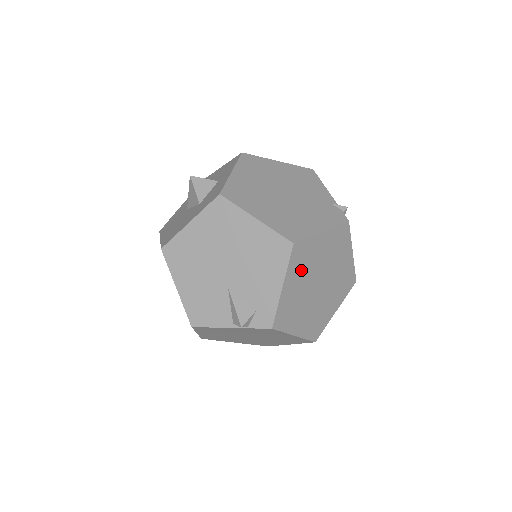
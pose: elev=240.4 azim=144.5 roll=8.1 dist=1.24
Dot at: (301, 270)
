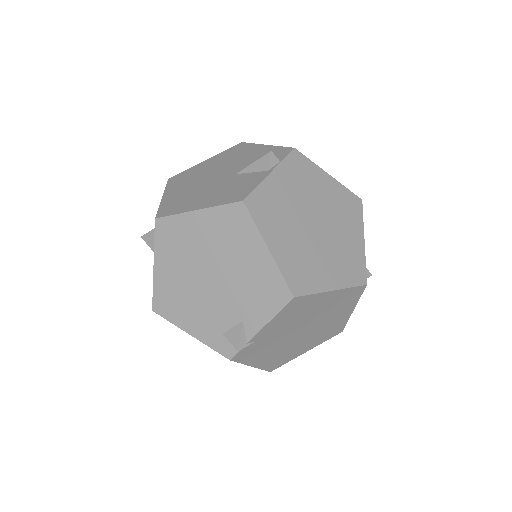
Dot at: occluded
